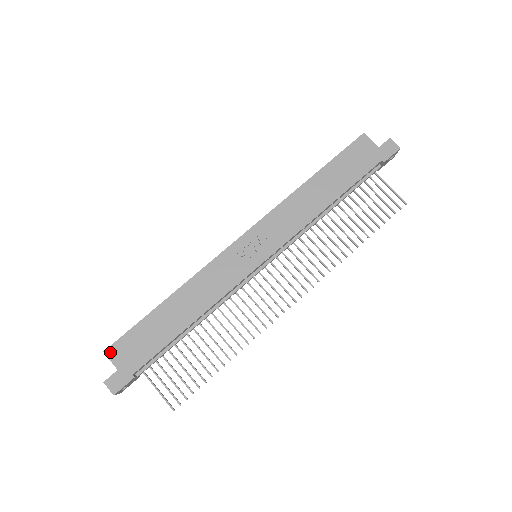
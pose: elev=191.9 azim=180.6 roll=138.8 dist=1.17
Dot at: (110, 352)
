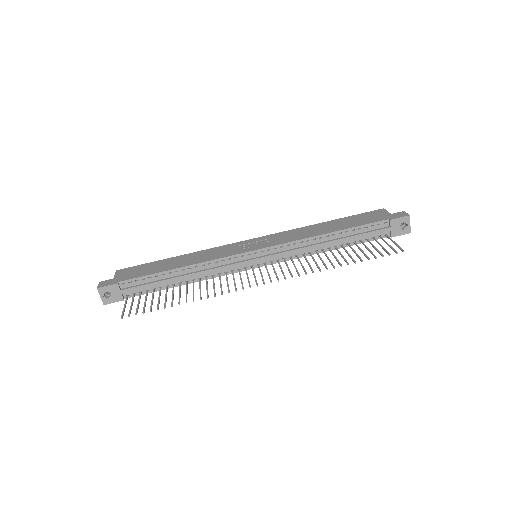
Dot at: (119, 271)
